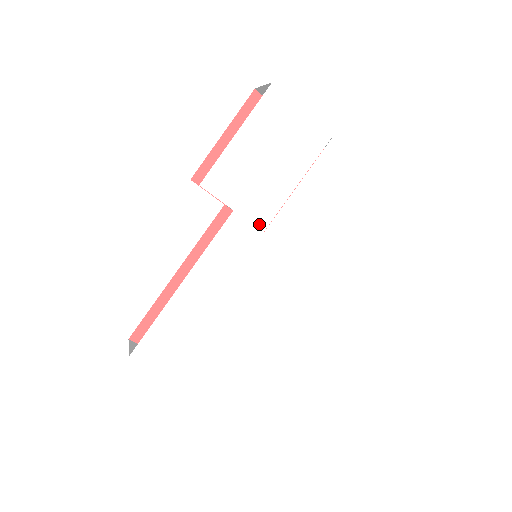
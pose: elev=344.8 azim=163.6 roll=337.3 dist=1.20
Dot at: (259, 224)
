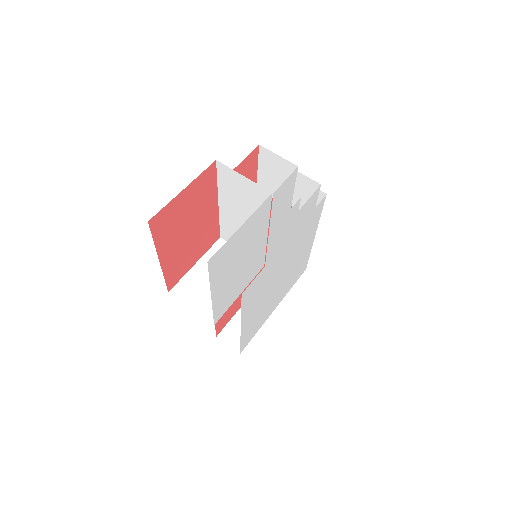
Dot at: (259, 270)
